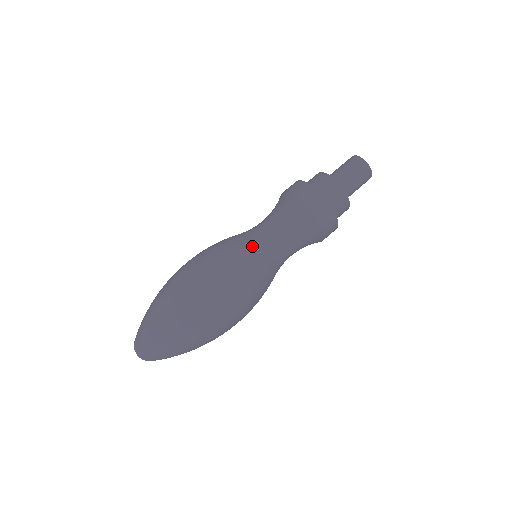
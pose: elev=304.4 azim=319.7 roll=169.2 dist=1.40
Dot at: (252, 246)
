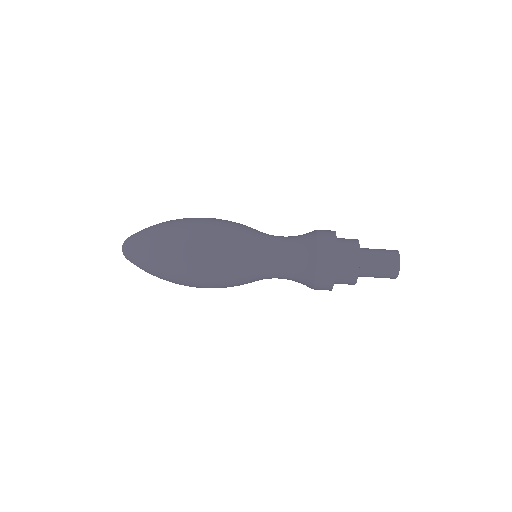
Dot at: (255, 230)
